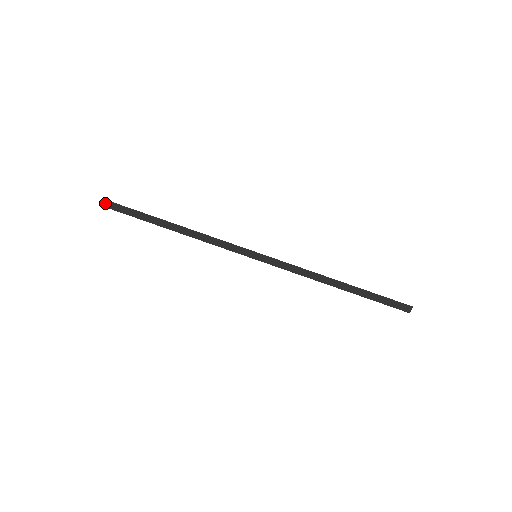
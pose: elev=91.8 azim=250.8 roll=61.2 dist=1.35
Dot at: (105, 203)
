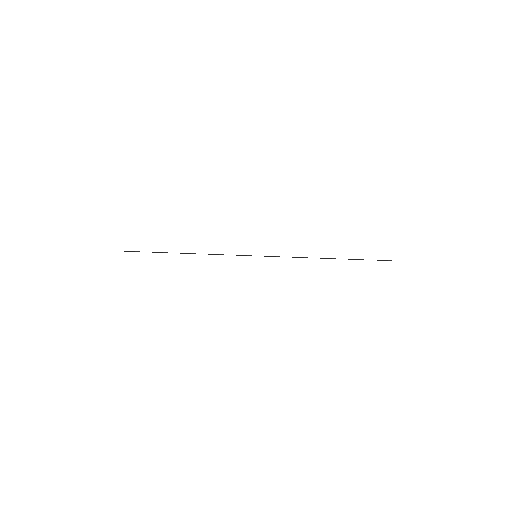
Dot at: occluded
